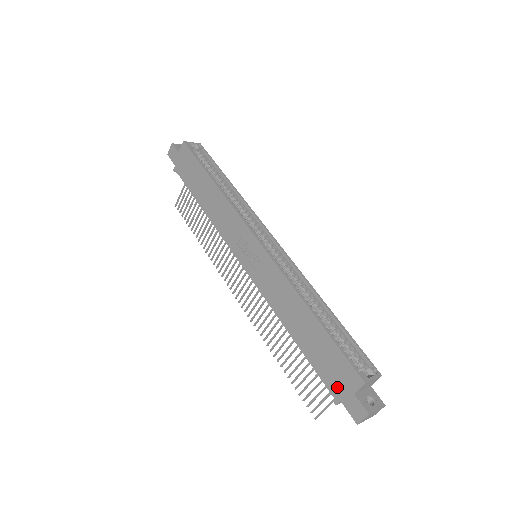
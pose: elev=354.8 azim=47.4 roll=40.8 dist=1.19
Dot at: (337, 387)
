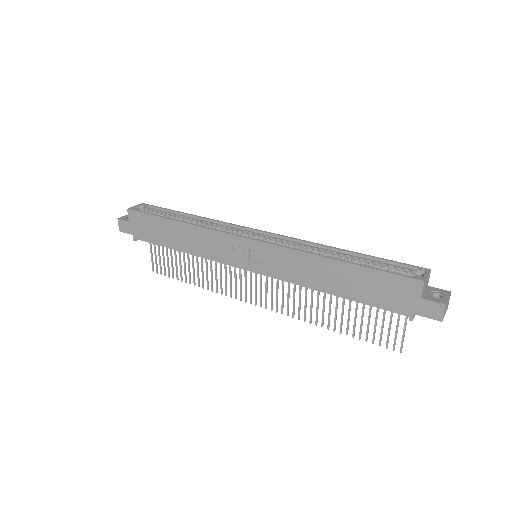
Dot at: (403, 305)
